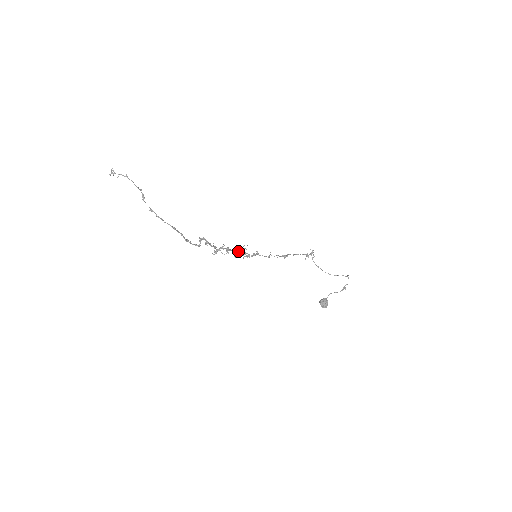
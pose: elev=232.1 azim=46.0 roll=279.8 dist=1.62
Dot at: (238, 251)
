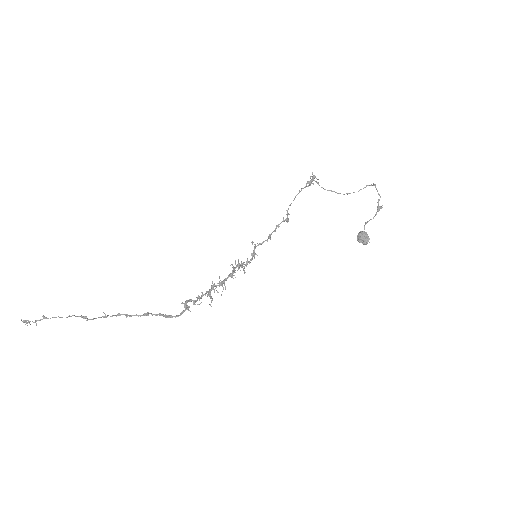
Dot at: (233, 272)
